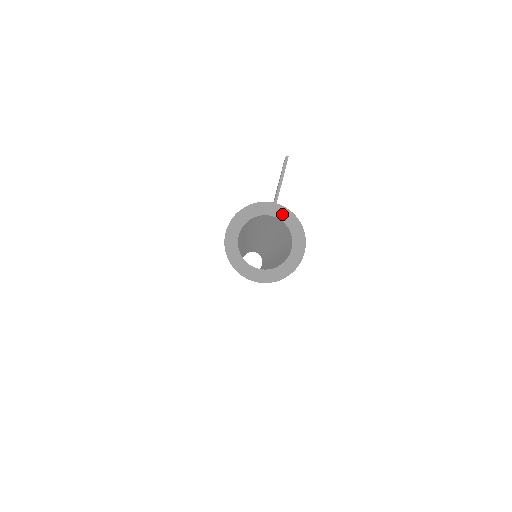
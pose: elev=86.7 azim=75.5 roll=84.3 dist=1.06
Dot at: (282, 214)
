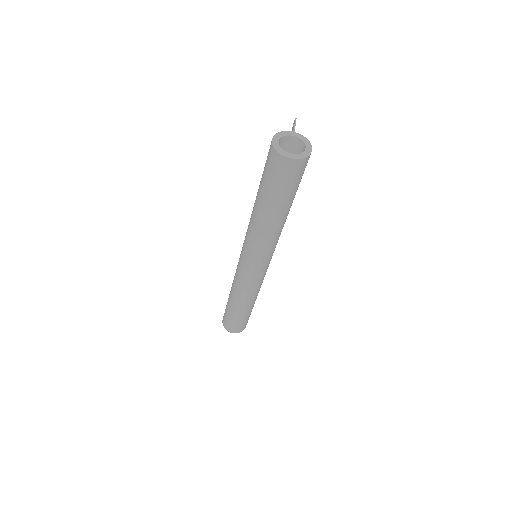
Dot at: (298, 136)
